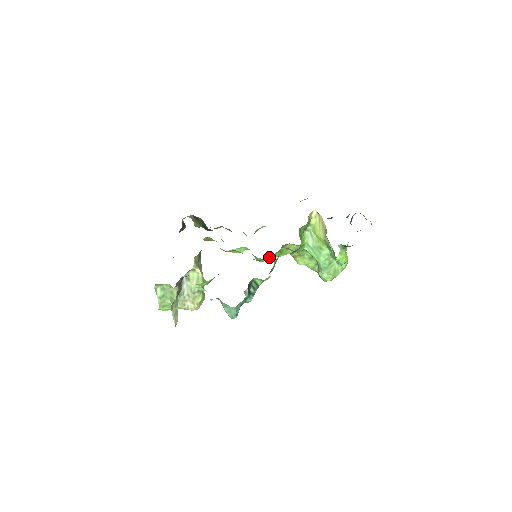
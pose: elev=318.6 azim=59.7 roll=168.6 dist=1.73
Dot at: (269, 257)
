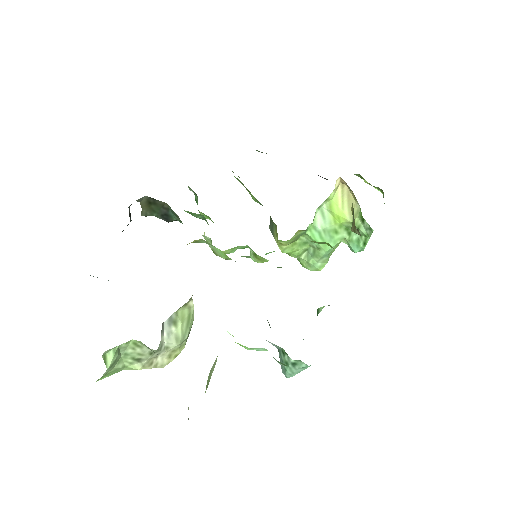
Dot at: (267, 253)
